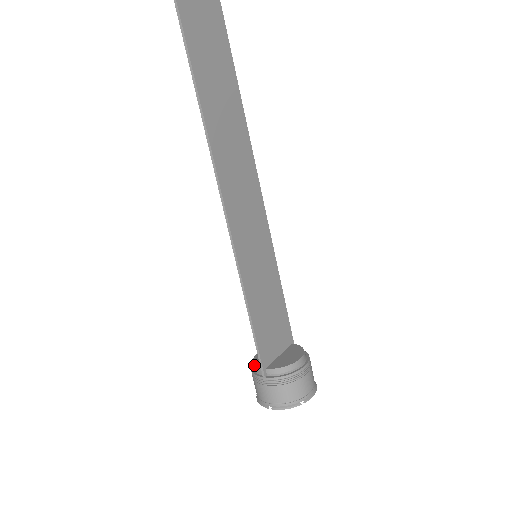
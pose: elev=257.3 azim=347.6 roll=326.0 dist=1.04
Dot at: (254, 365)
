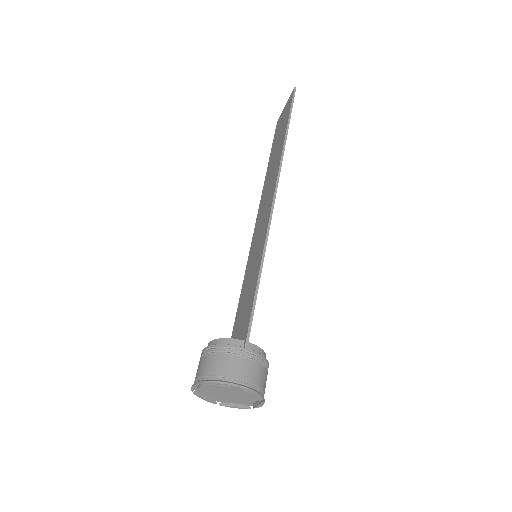
Dot at: (226, 339)
